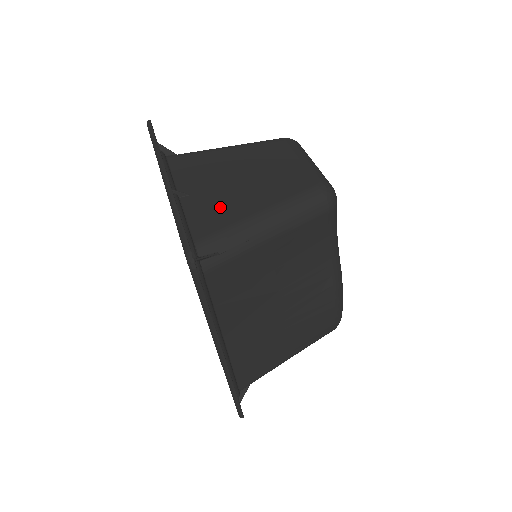
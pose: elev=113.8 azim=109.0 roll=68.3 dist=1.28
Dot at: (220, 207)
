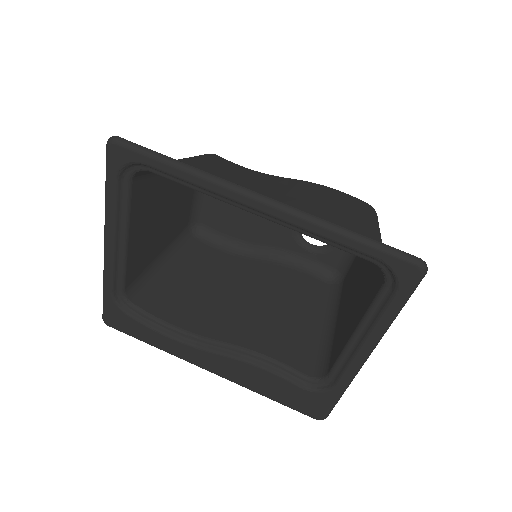
Dot at: (147, 199)
